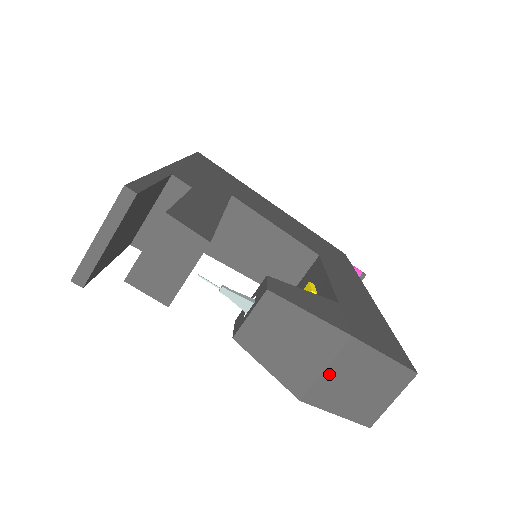
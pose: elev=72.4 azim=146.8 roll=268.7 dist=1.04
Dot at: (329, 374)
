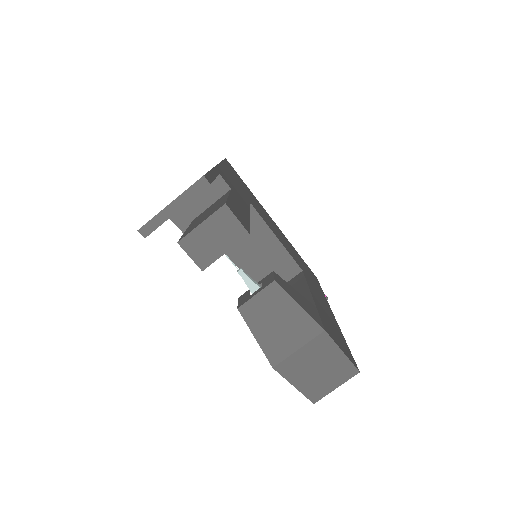
Dot at: (300, 354)
